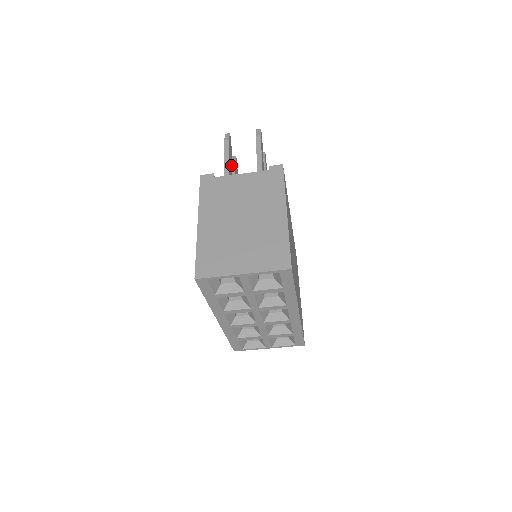
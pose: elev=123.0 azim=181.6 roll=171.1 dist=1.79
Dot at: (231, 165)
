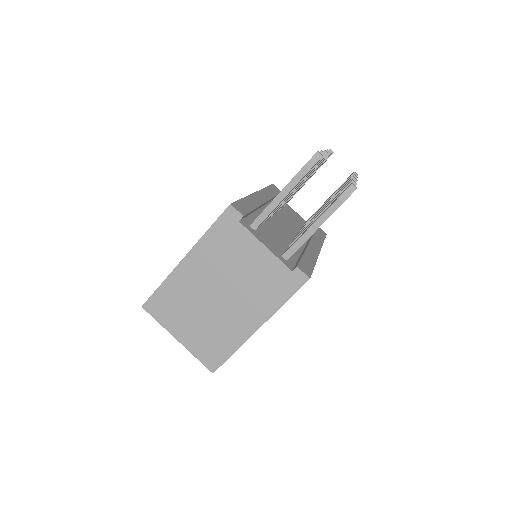
Dot at: (288, 194)
